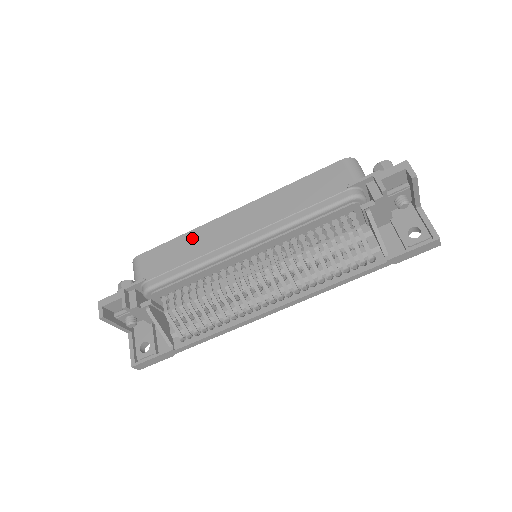
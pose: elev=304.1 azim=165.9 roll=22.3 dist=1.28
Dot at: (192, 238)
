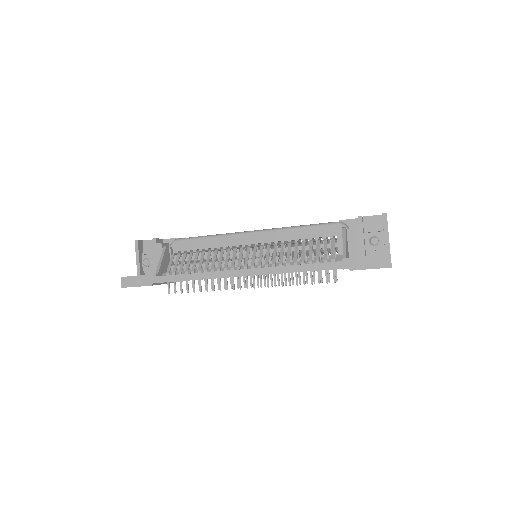
Dot at: occluded
